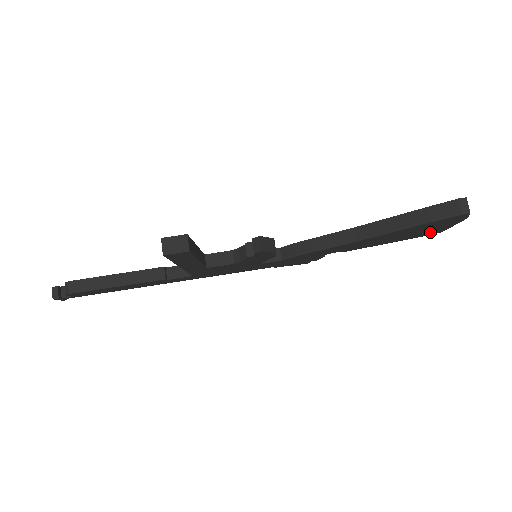
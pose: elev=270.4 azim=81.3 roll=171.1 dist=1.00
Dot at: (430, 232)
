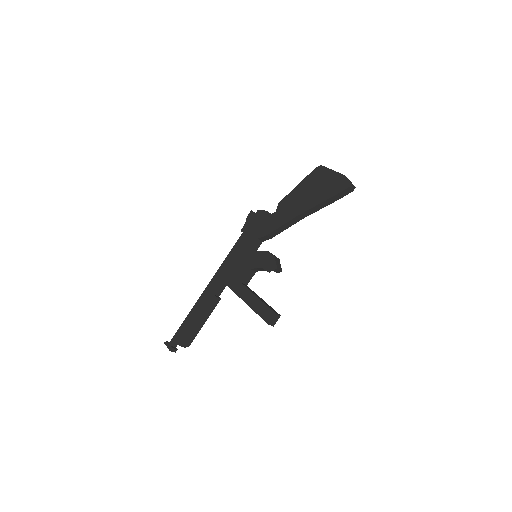
Dot at: occluded
